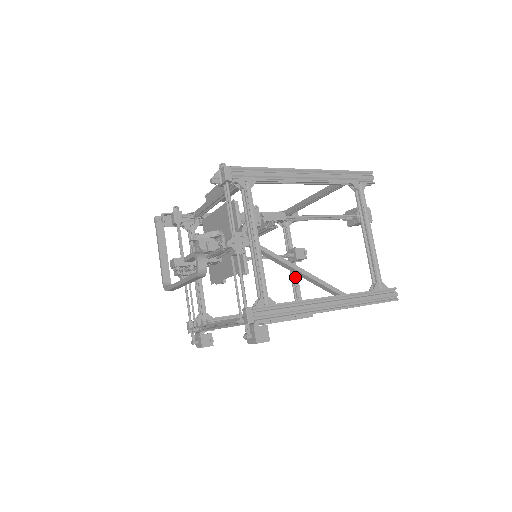
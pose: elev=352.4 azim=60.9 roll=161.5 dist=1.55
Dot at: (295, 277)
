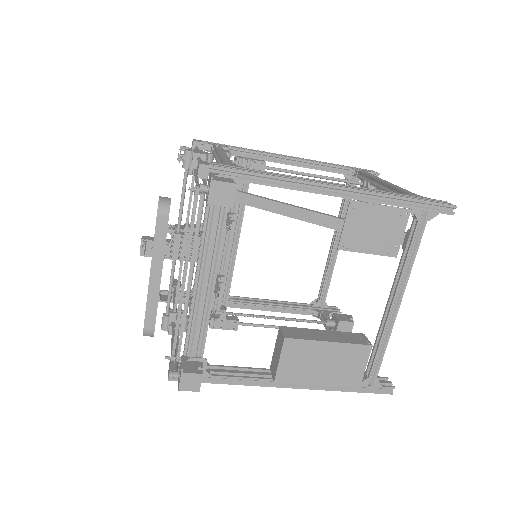
Dot at: occluded
